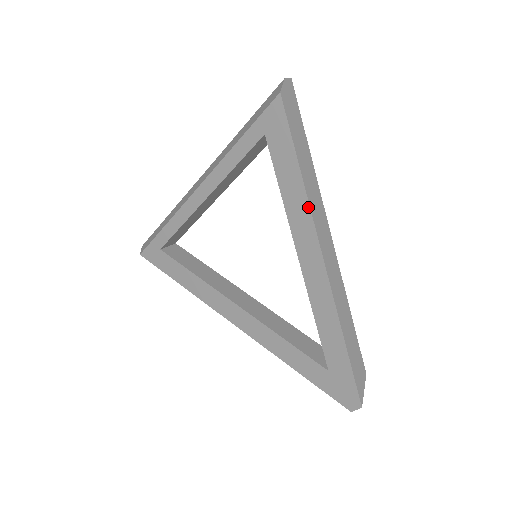
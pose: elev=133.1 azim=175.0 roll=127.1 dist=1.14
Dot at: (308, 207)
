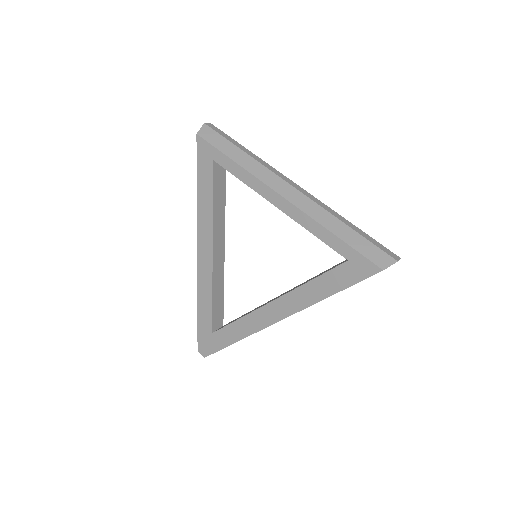
Dot at: (309, 305)
